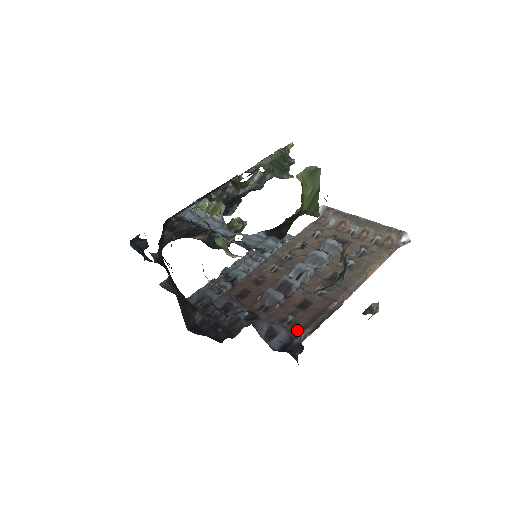
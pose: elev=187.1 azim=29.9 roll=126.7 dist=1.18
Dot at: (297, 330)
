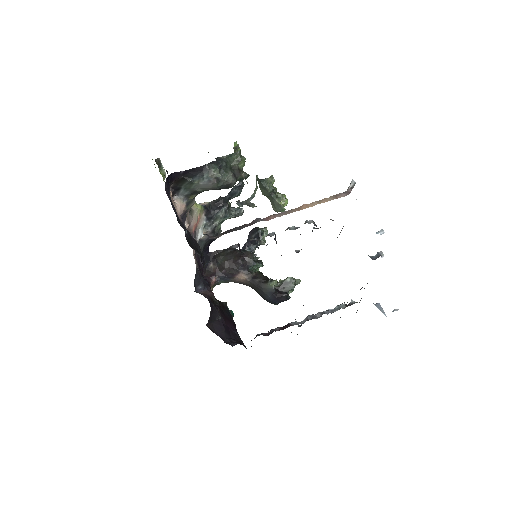
Dot at: occluded
